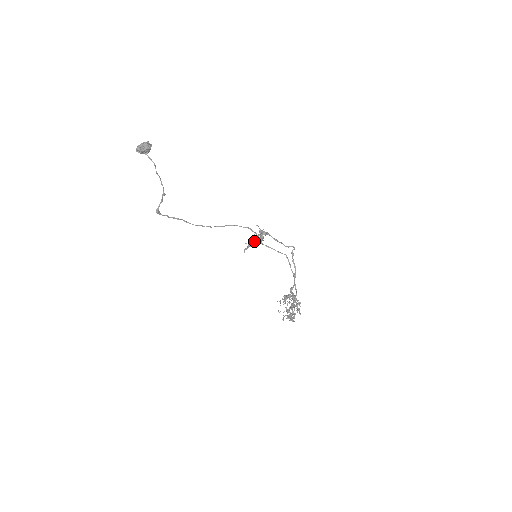
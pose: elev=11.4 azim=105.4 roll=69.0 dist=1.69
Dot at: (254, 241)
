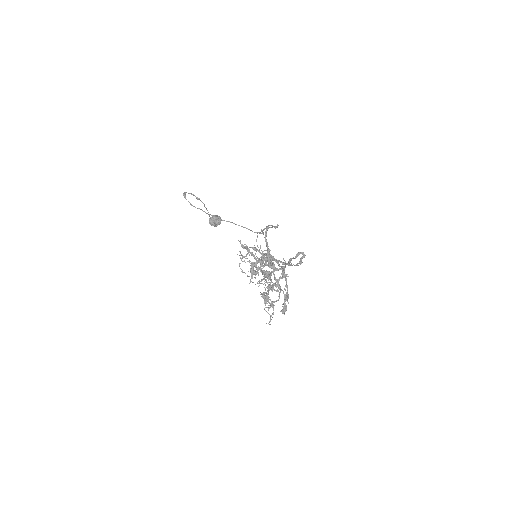
Dot at: (269, 272)
